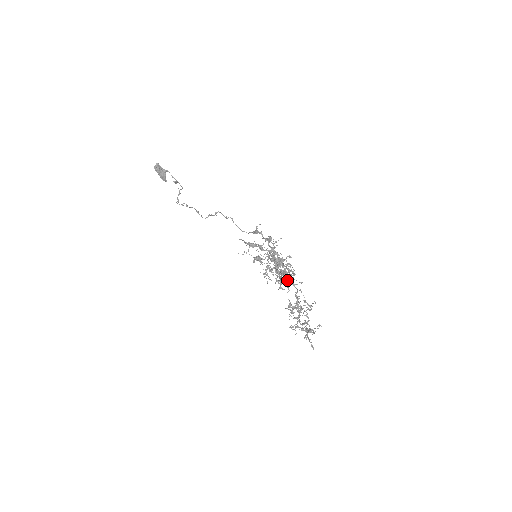
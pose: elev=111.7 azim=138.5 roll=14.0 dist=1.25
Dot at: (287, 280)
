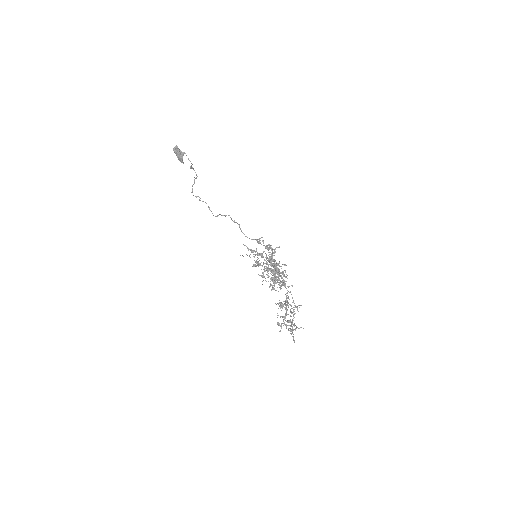
Dot at: (280, 280)
